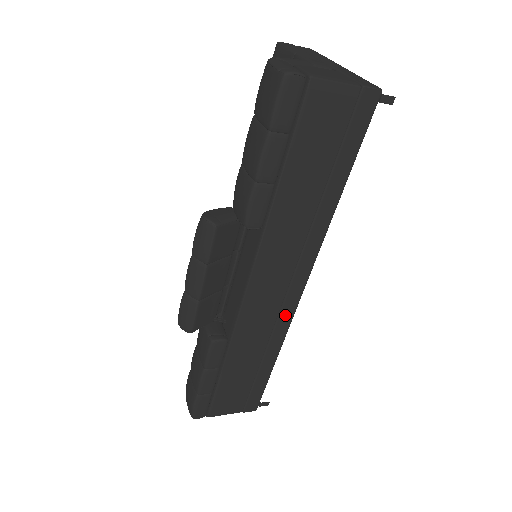
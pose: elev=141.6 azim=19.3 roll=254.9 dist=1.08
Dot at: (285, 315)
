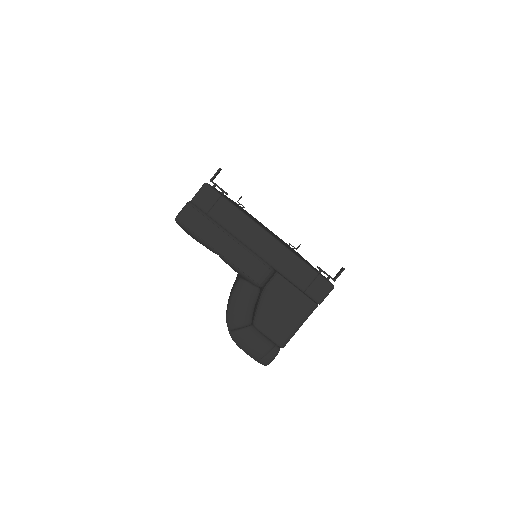
Dot at: occluded
